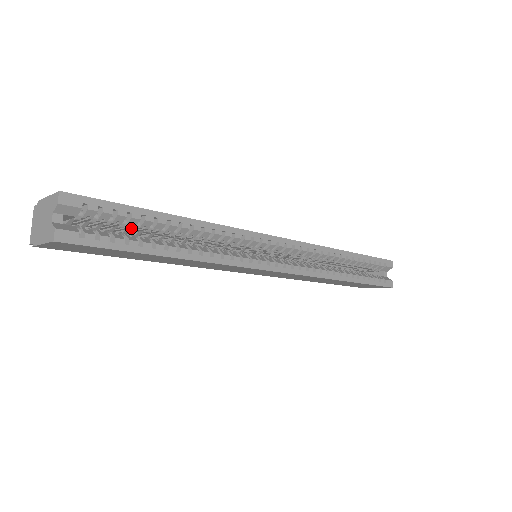
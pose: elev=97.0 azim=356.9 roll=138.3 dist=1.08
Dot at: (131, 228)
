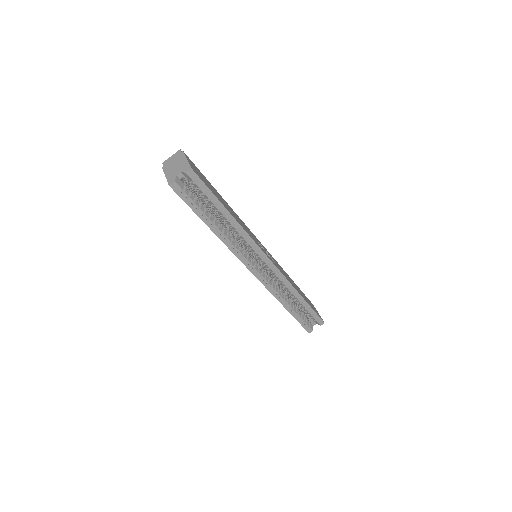
Dot at: occluded
